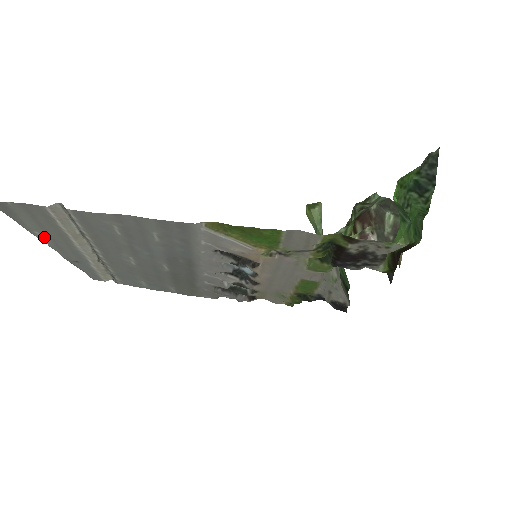
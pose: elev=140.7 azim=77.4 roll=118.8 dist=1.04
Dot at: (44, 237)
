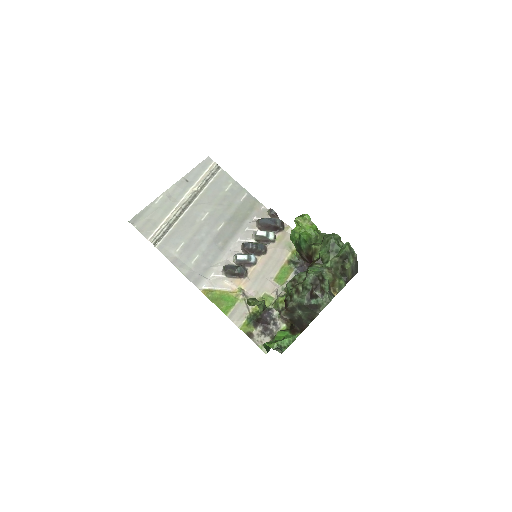
Dot at: (161, 199)
